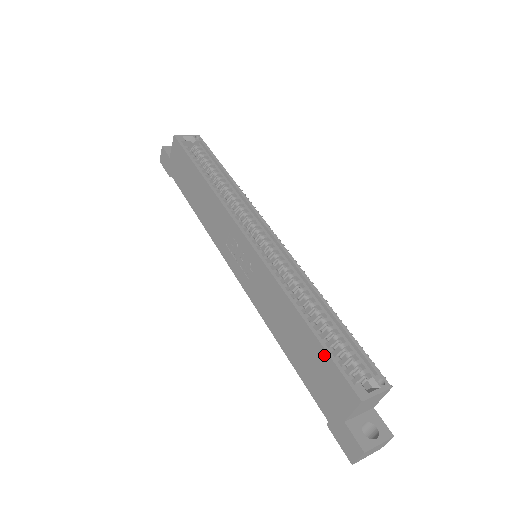
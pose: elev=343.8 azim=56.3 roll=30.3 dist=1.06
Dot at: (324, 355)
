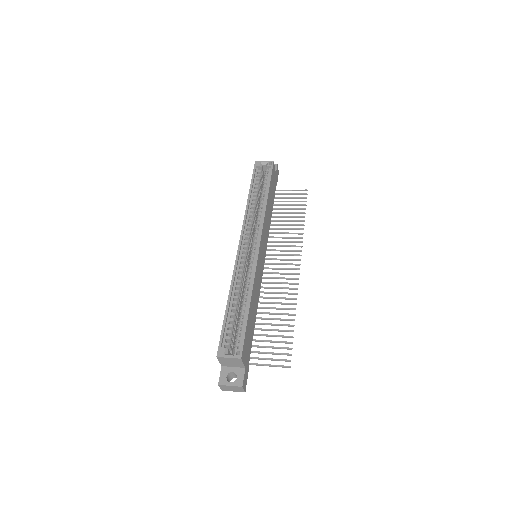
Dot at: (223, 327)
